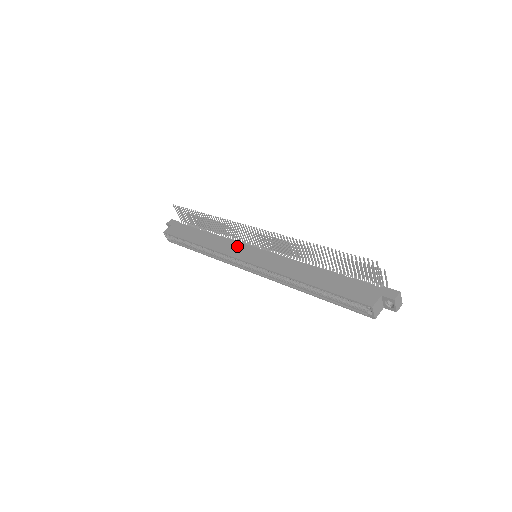
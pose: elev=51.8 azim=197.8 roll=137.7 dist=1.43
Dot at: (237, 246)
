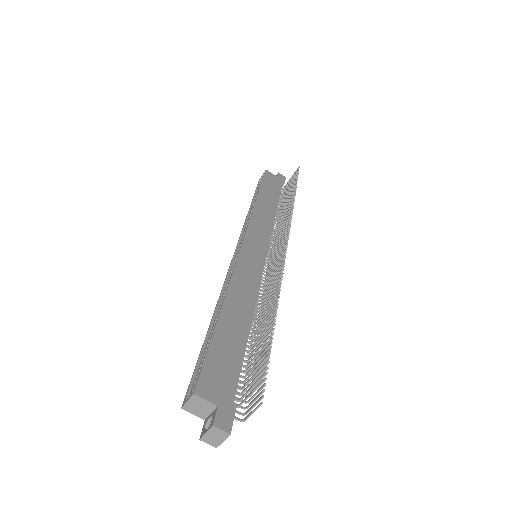
Dot at: (264, 234)
